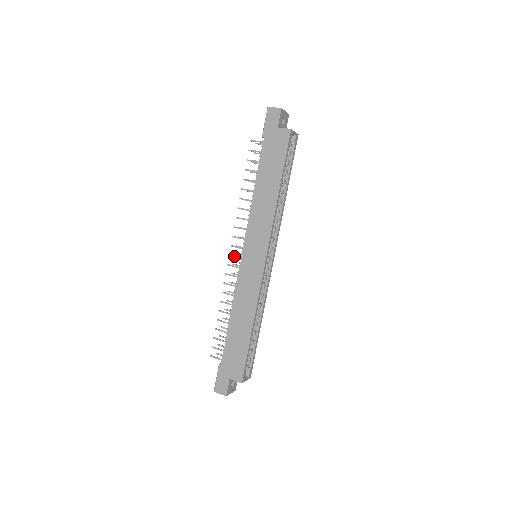
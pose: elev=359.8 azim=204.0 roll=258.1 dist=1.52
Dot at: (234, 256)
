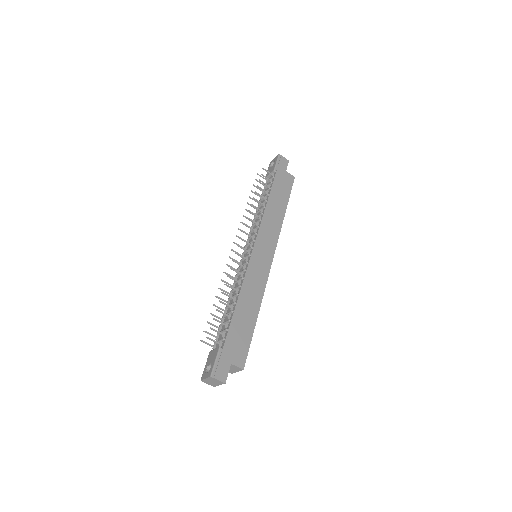
Dot at: (242, 247)
